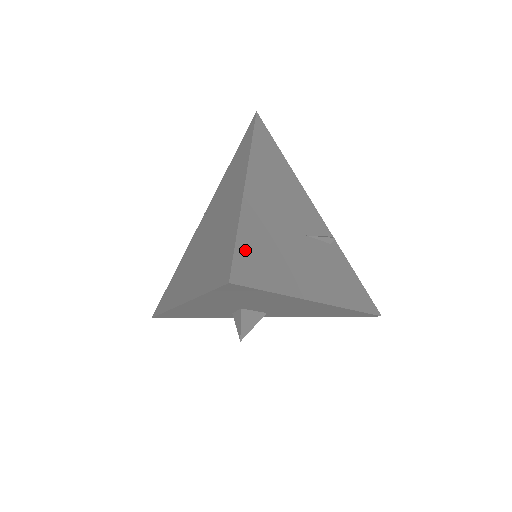
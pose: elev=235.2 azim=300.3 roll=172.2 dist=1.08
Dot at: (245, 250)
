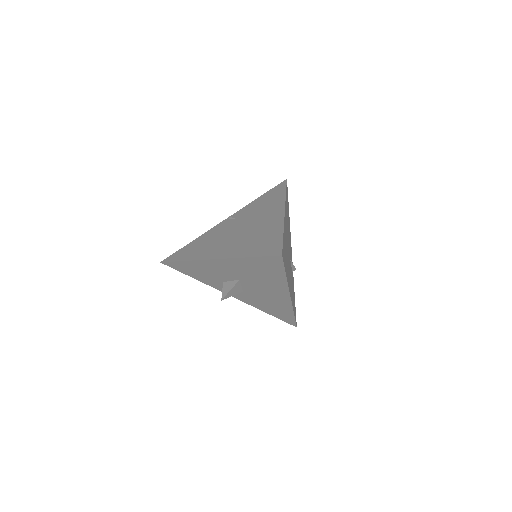
Dot at: occluded
